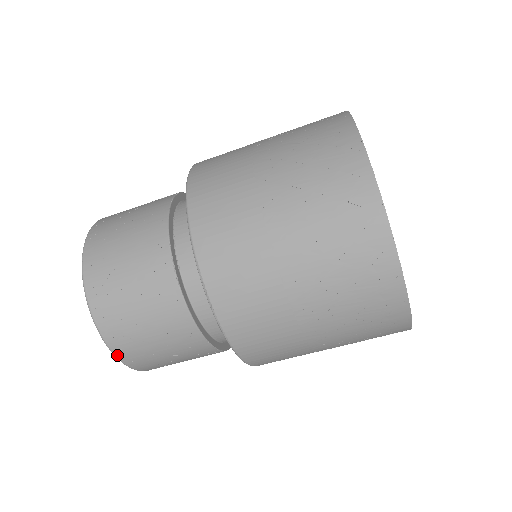
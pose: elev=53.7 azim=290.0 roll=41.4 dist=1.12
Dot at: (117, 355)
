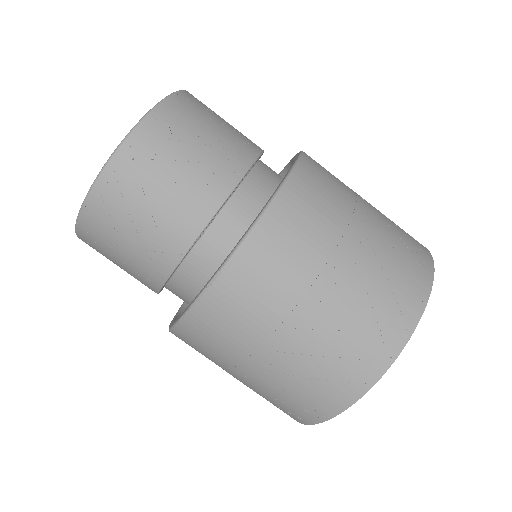
Dot at: (78, 228)
